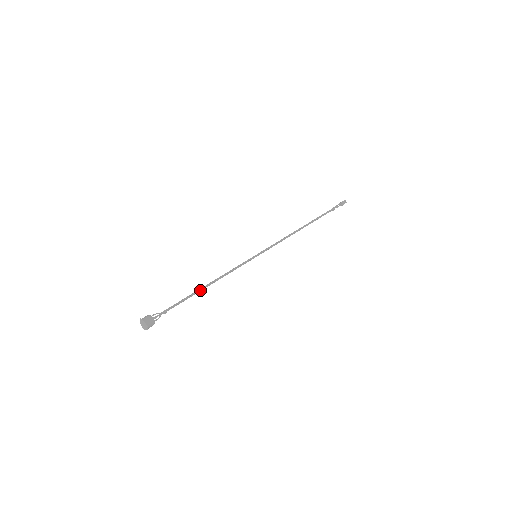
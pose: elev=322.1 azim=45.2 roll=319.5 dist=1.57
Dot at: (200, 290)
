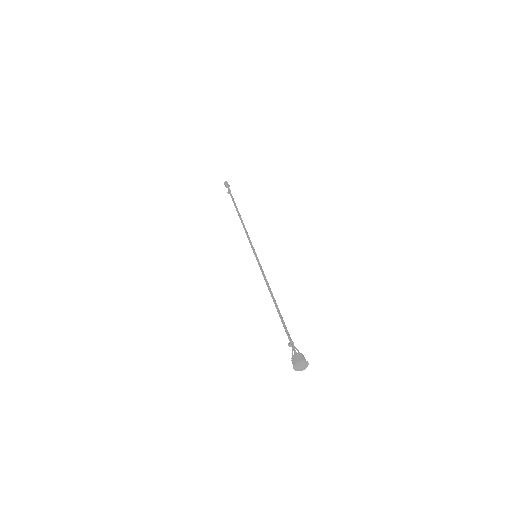
Dot at: (277, 308)
